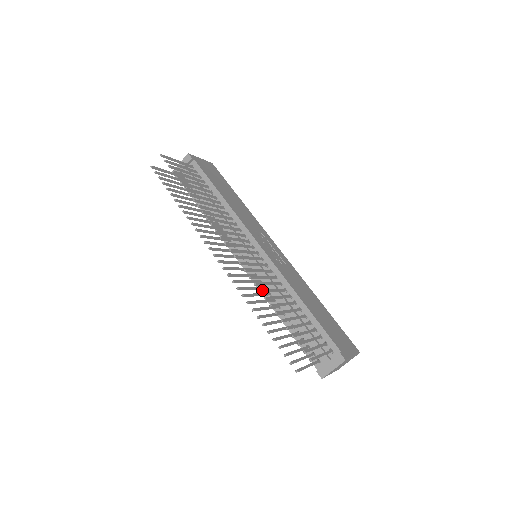
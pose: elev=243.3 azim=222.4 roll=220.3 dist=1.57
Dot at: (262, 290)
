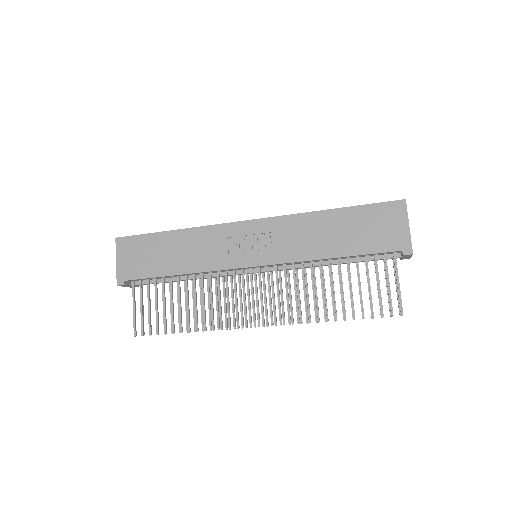
Dot at: (316, 318)
